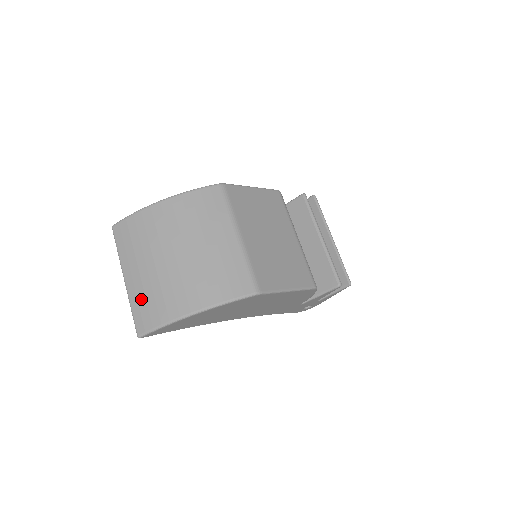
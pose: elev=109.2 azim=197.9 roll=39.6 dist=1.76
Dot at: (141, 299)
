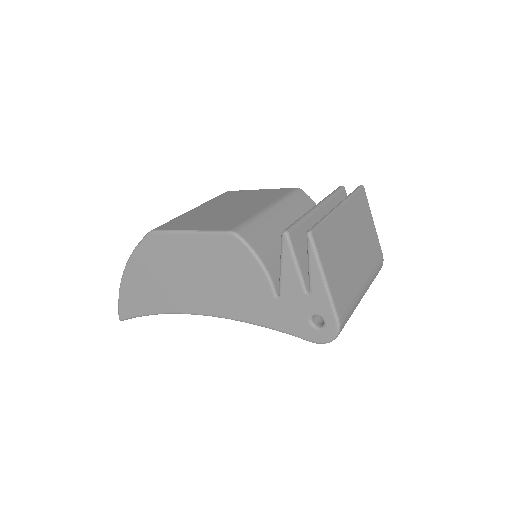
Dot at: occluded
